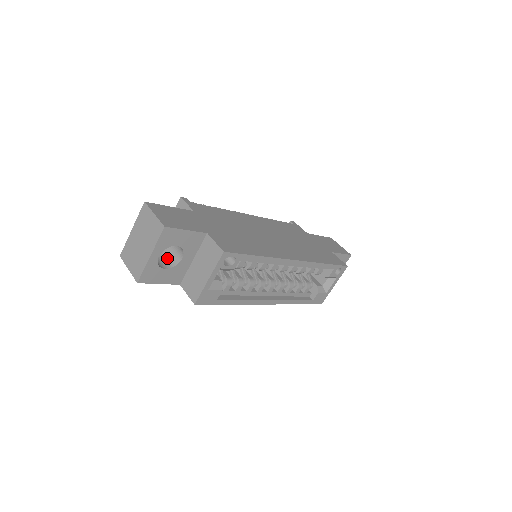
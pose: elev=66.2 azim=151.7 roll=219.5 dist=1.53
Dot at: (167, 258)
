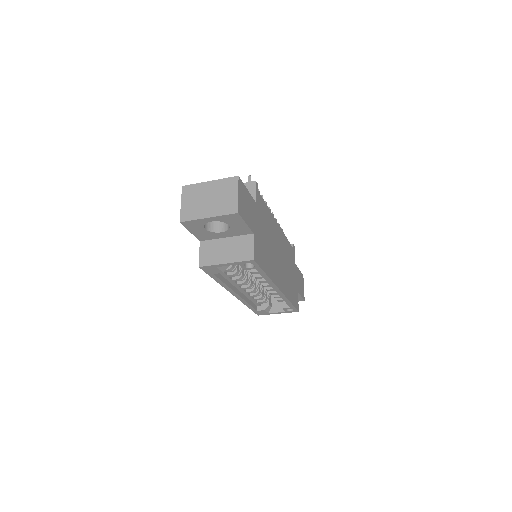
Dot at: occluded
